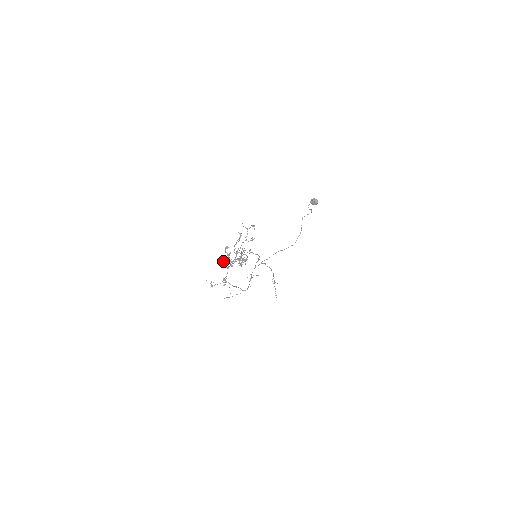
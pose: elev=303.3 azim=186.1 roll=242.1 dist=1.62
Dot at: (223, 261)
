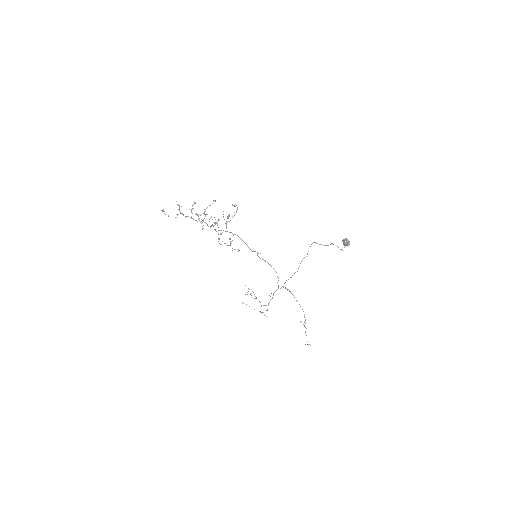
Dot at: (178, 204)
